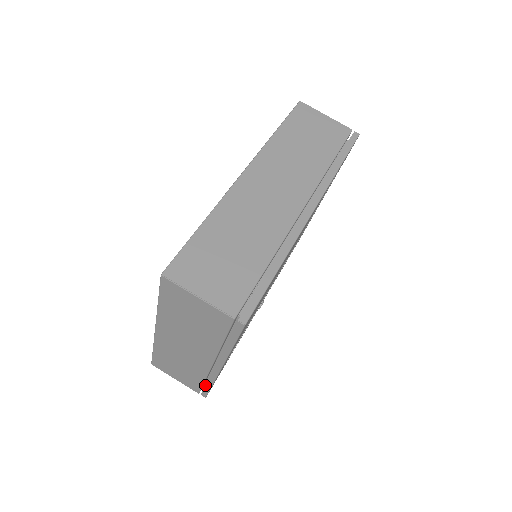
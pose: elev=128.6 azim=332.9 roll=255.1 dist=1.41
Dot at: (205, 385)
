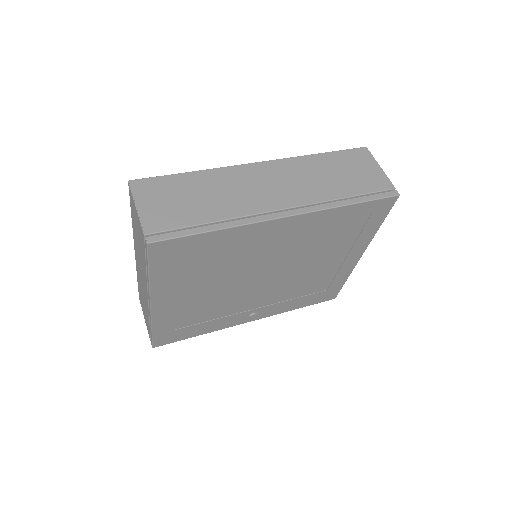
Dot at: (150, 329)
